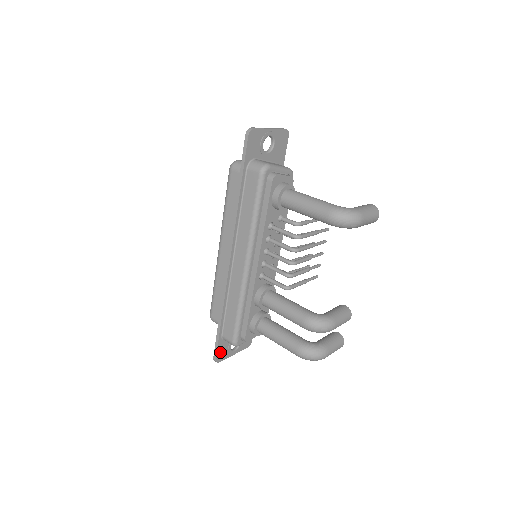
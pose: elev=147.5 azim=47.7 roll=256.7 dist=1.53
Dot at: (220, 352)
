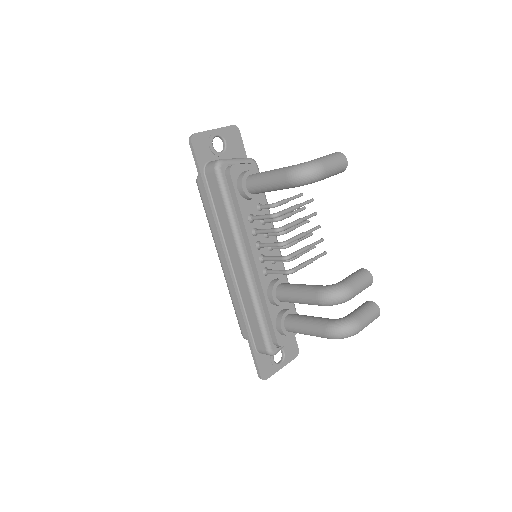
Dot at: (263, 368)
